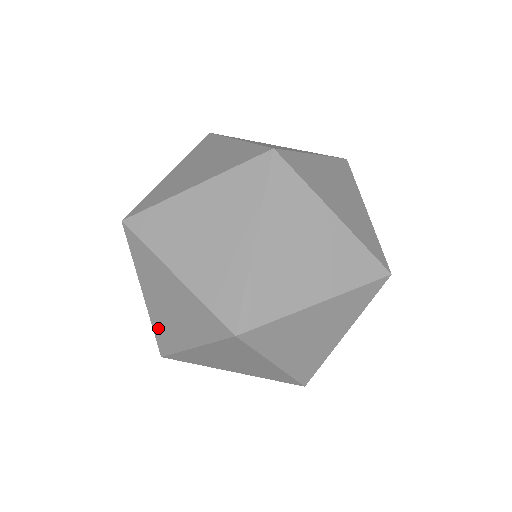
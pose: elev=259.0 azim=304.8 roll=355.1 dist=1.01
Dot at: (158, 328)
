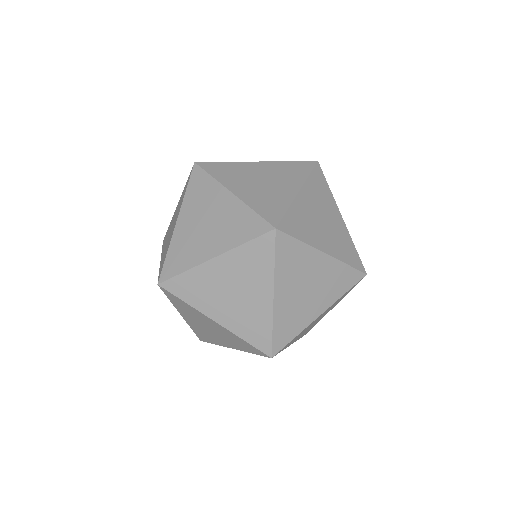
Dot at: (198, 332)
